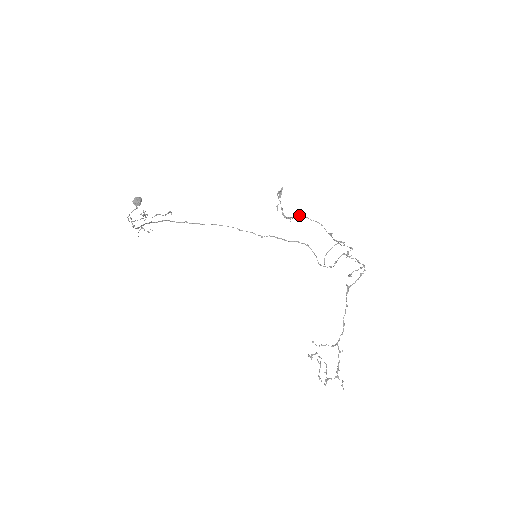
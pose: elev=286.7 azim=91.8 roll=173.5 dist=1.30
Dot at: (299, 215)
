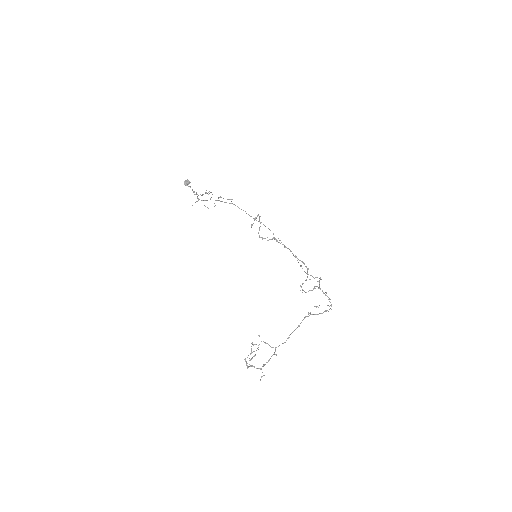
Dot at: (276, 240)
